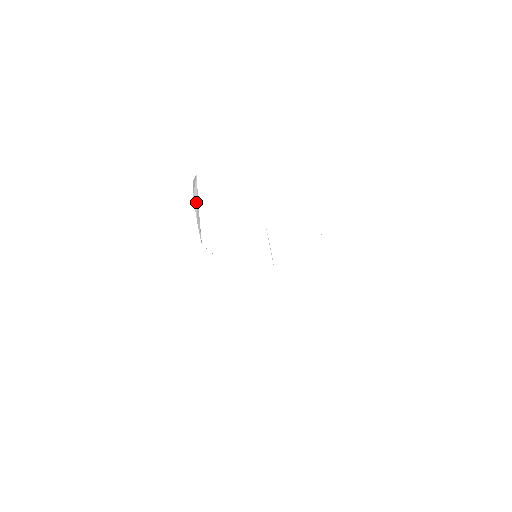
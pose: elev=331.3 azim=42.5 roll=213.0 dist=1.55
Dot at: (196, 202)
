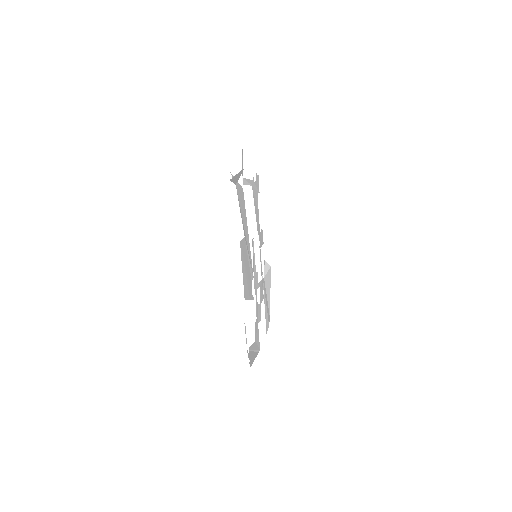
Dot at: (266, 205)
